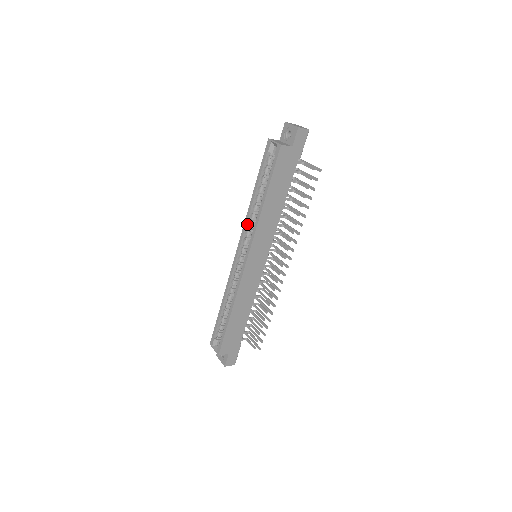
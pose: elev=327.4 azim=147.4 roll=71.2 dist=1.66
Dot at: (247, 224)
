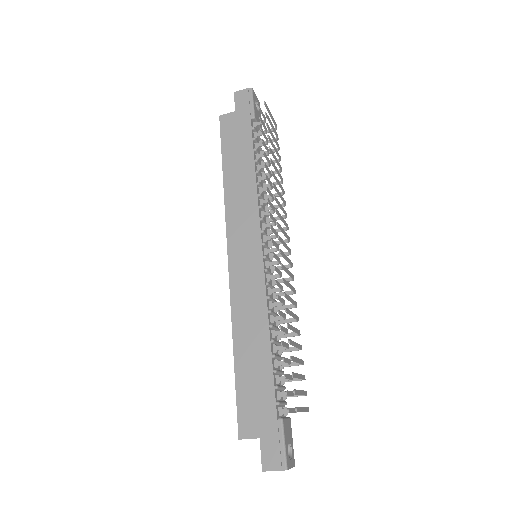
Dot at: occluded
